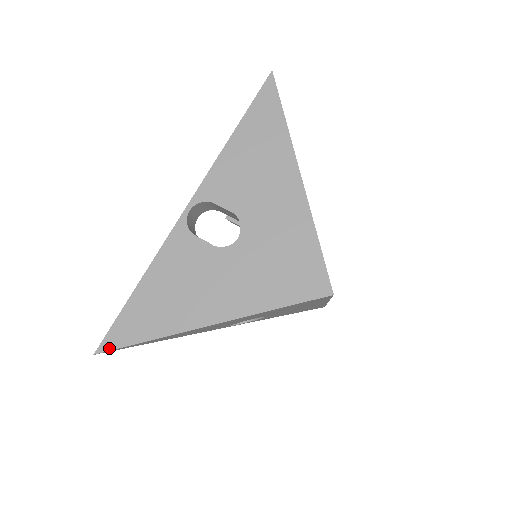
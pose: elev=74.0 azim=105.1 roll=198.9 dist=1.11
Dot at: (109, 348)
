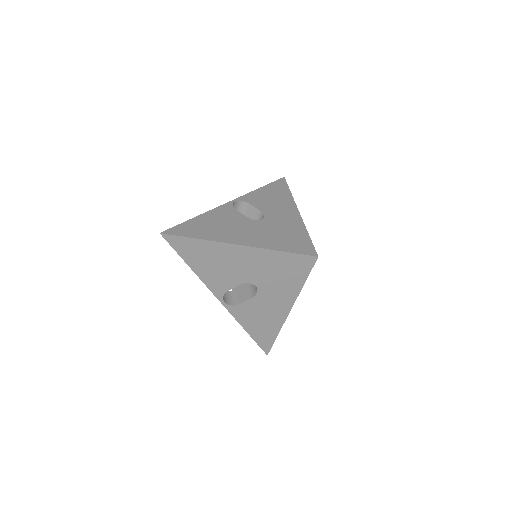
Dot at: (269, 350)
